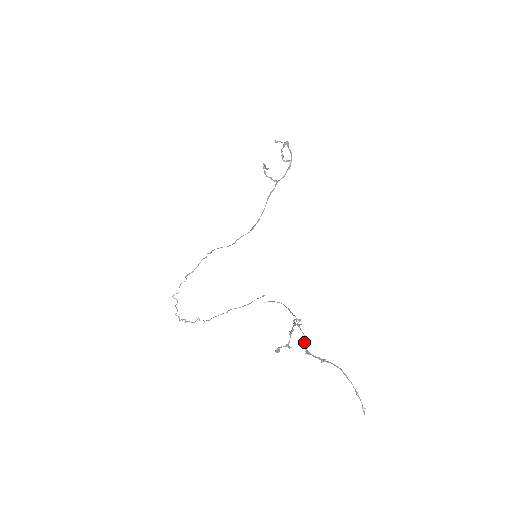
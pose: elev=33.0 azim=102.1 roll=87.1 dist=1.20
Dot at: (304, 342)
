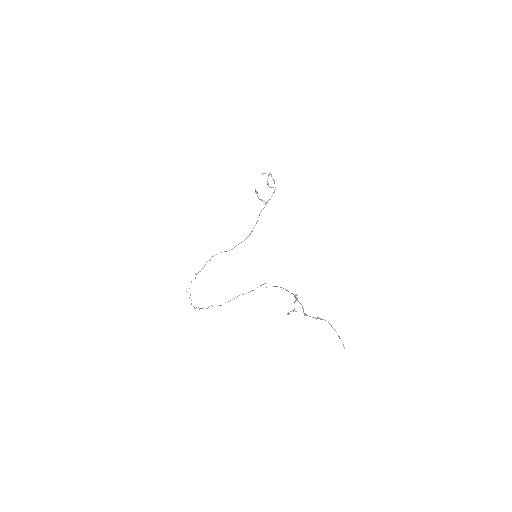
Dot at: occluded
